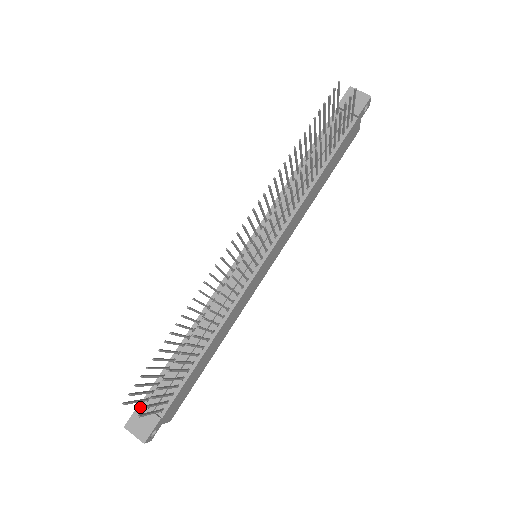
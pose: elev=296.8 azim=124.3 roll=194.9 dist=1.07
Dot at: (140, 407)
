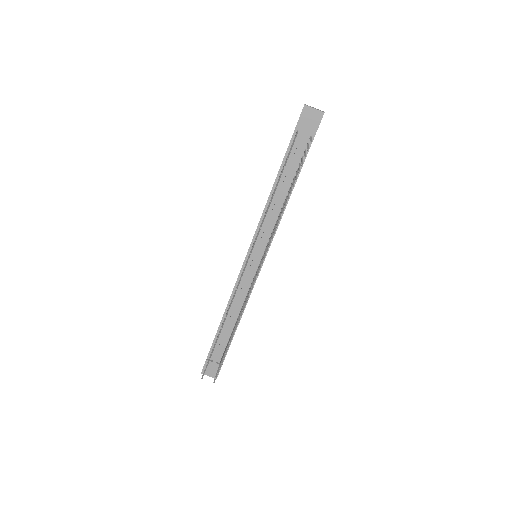
Dot at: occluded
